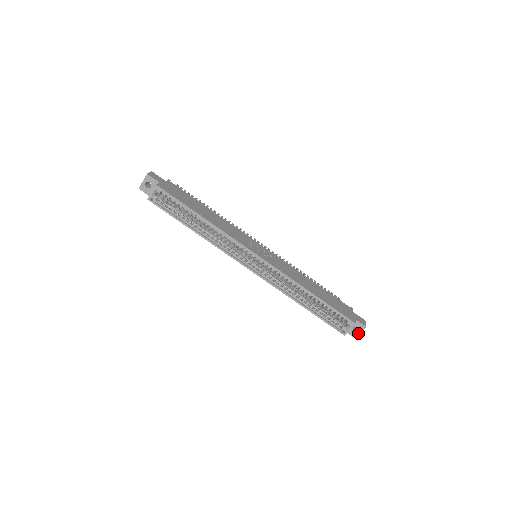
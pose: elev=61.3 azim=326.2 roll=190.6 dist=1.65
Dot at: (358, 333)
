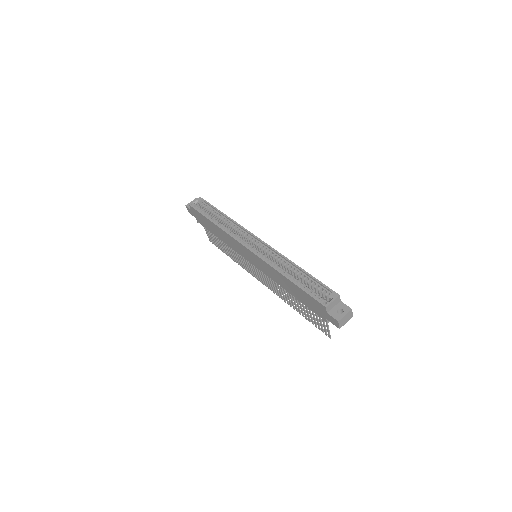
Dot at: (342, 316)
